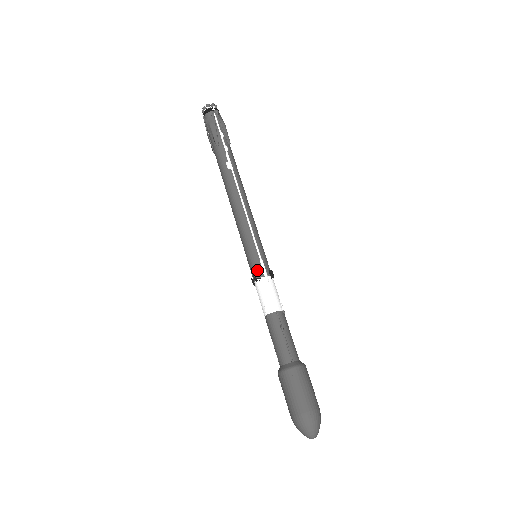
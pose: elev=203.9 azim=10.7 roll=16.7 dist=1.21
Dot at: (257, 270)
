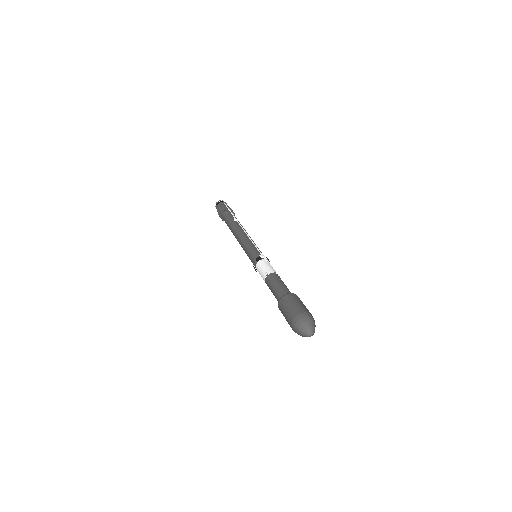
Dot at: (258, 257)
